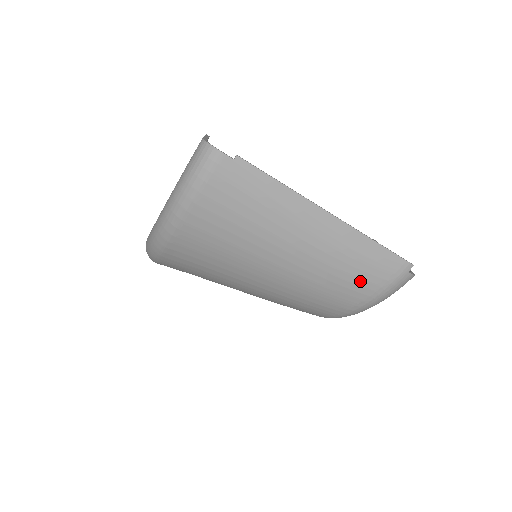
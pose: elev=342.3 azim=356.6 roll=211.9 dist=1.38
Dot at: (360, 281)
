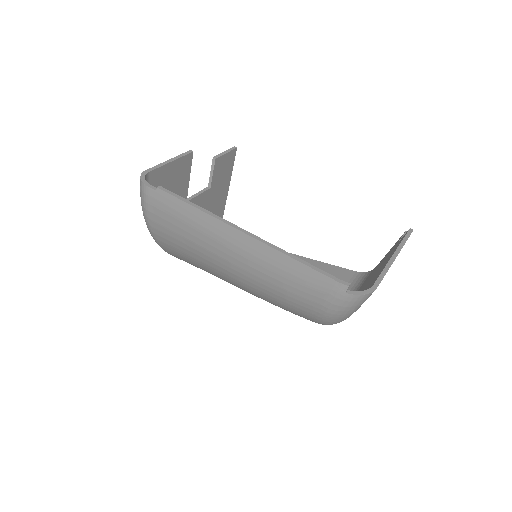
Dot at: (300, 298)
